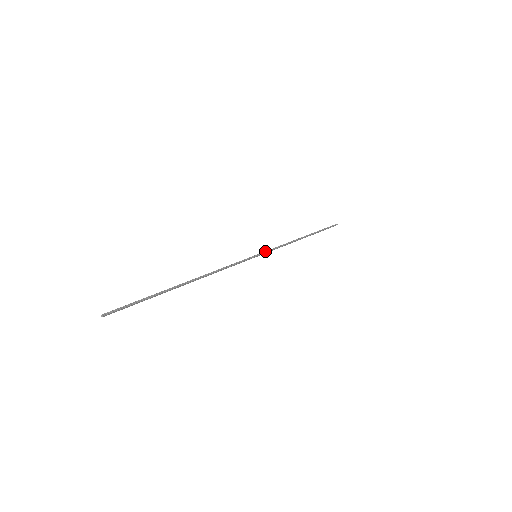
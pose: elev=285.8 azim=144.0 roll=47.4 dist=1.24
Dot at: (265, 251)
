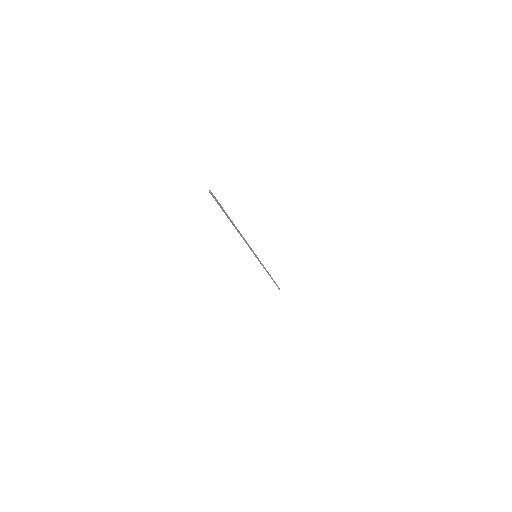
Dot at: occluded
